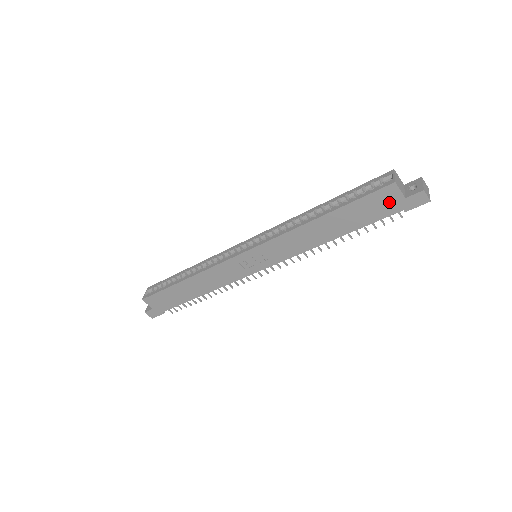
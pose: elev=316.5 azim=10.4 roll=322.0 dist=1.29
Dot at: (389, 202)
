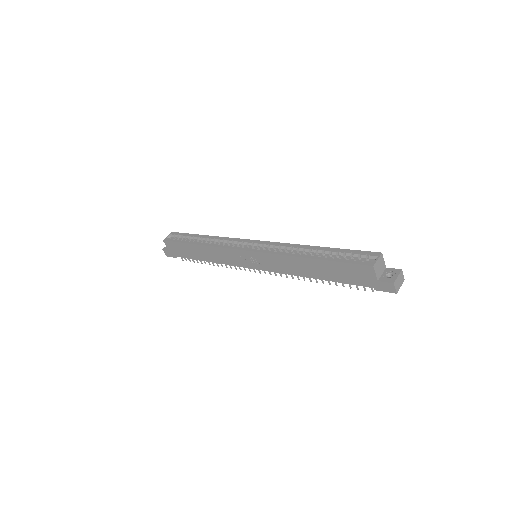
Dot at: (365, 277)
